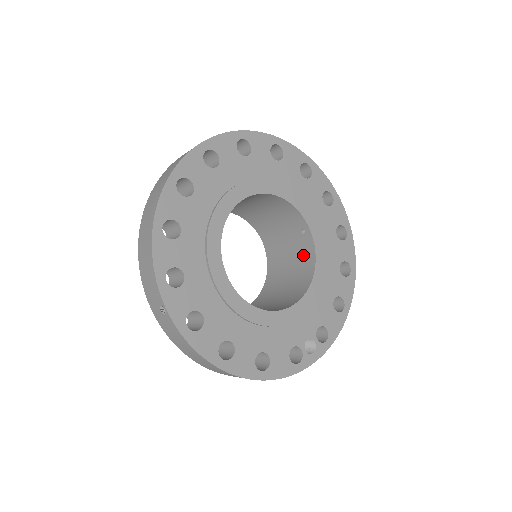
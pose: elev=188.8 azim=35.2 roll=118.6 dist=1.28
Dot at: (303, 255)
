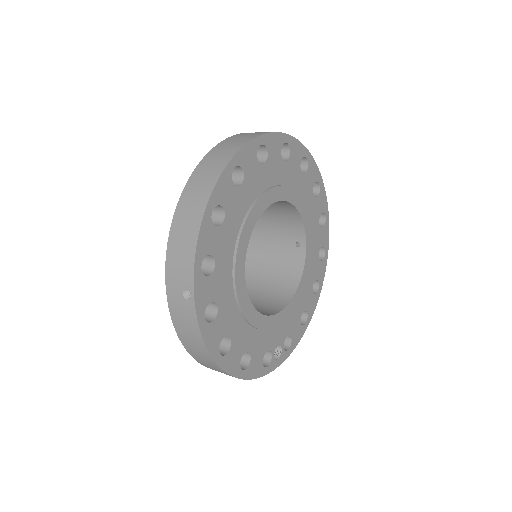
Dot at: (289, 265)
